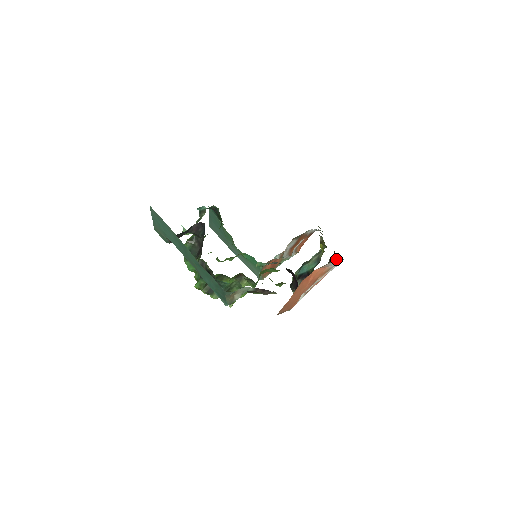
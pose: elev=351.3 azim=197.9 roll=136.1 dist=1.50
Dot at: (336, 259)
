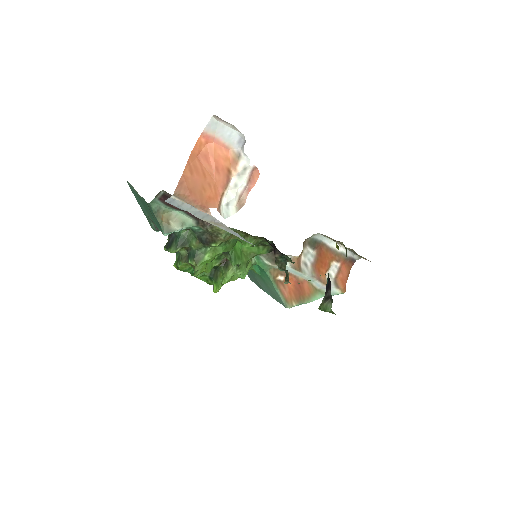
Dot at: (220, 123)
